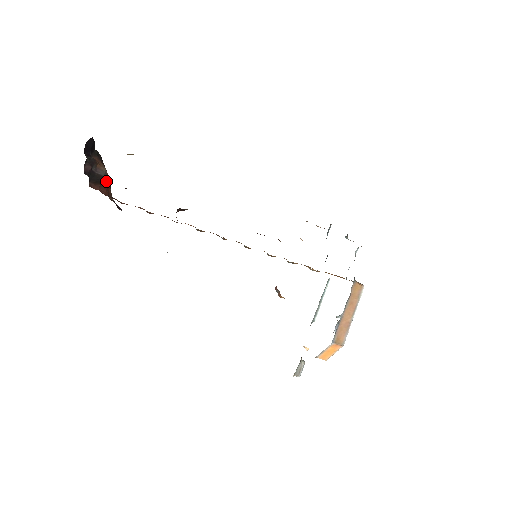
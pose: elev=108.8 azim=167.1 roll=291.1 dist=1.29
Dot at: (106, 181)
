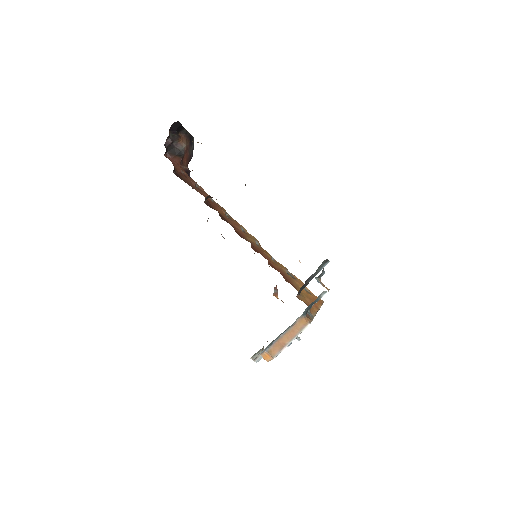
Dot at: (182, 154)
